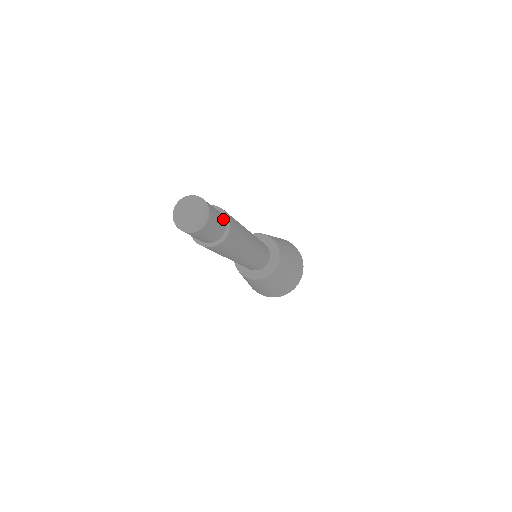
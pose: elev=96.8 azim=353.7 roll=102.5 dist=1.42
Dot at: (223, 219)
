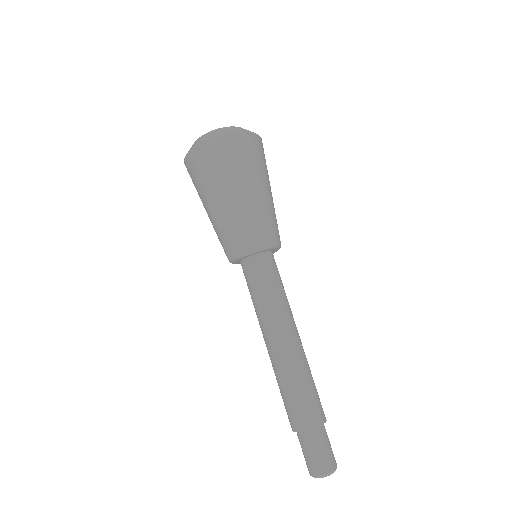
Dot at: occluded
